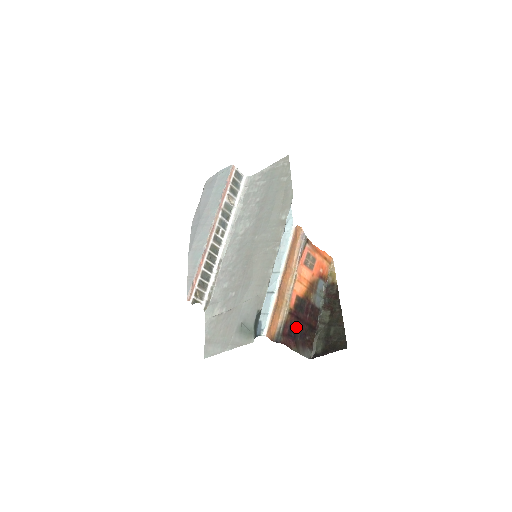
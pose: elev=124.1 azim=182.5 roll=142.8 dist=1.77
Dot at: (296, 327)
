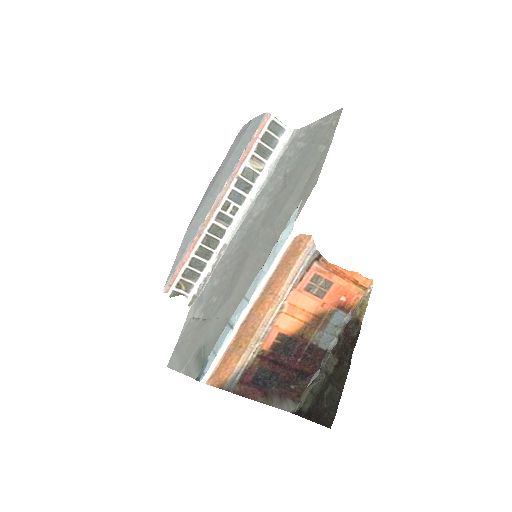
Dot at: (270, 374)
